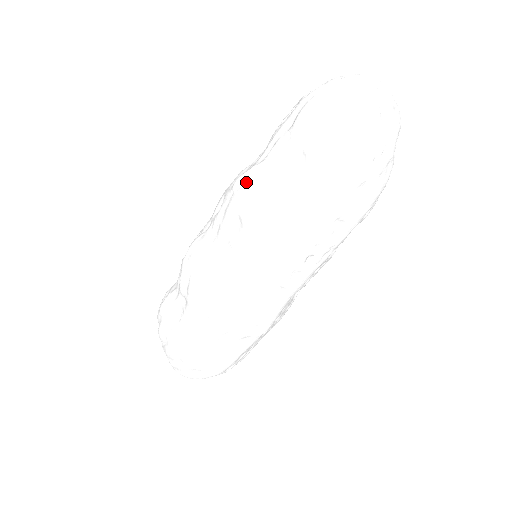
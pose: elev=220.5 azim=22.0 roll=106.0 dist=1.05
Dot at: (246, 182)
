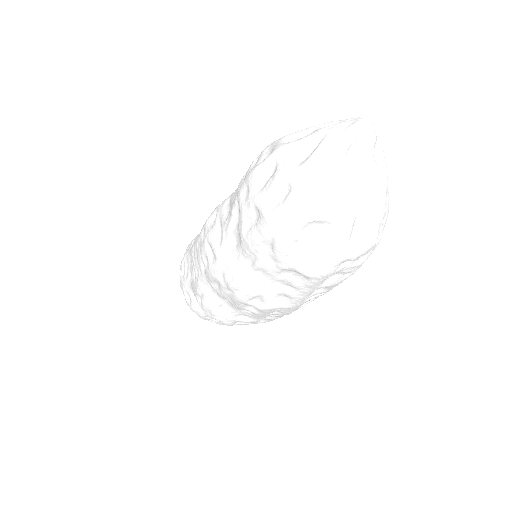
Dot at: (244, 291)
